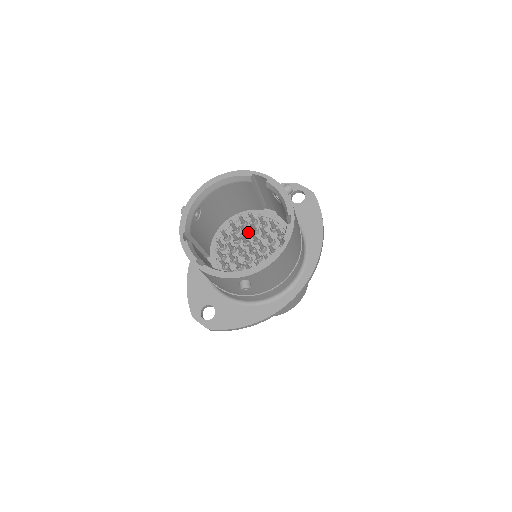
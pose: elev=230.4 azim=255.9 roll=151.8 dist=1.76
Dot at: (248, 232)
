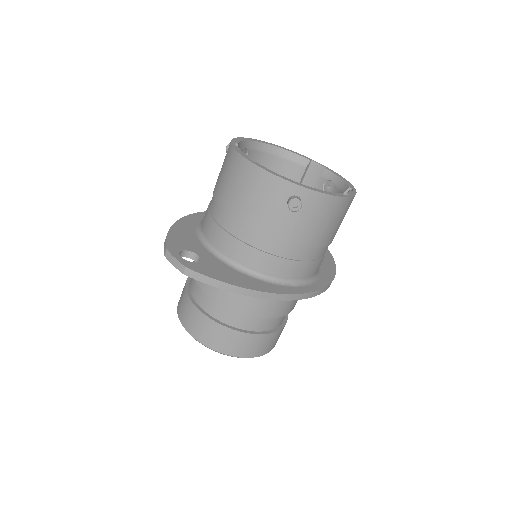
Dot at: occluded
